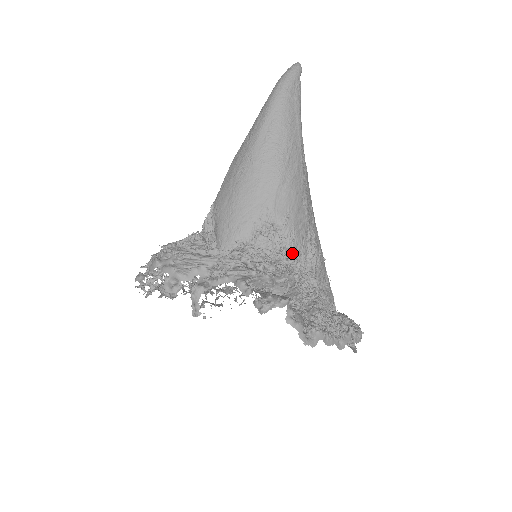
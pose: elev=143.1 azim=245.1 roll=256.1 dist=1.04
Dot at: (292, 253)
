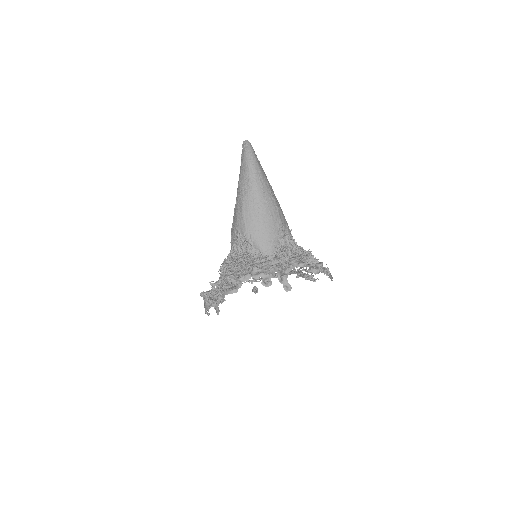
Dot at: (295, 243)
